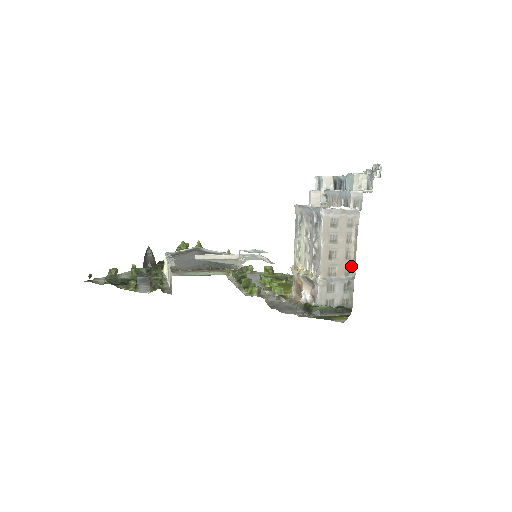
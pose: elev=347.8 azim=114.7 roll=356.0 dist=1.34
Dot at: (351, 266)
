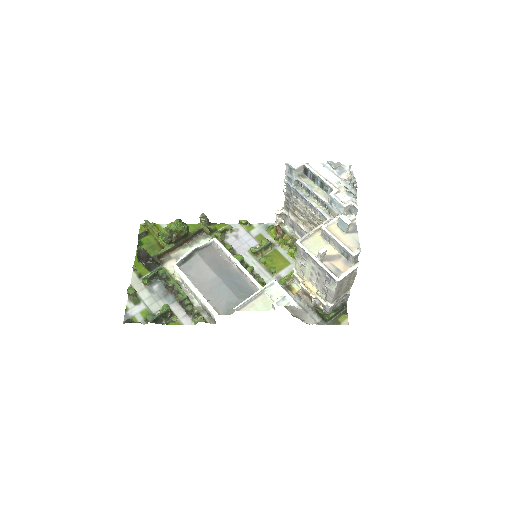
Dot at: (349, 287)
